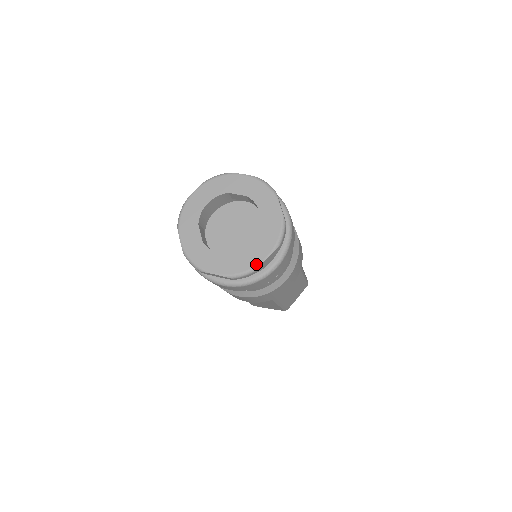
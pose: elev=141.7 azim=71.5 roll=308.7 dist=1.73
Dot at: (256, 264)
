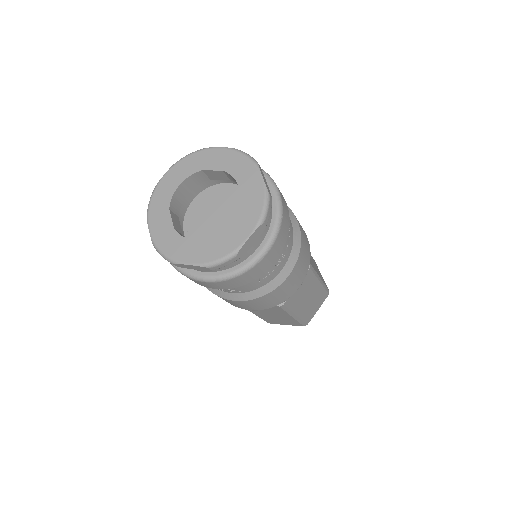
Dot at: (236, 247)
